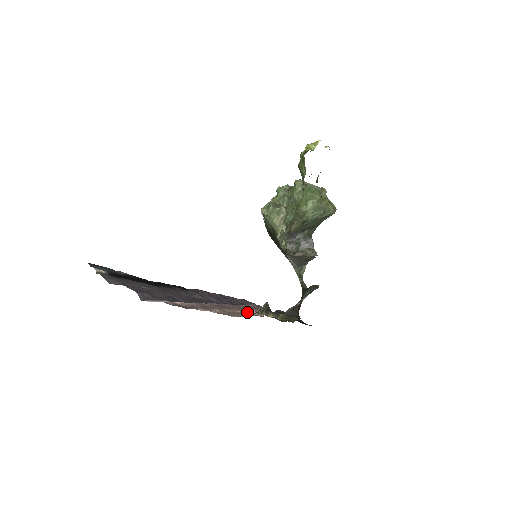
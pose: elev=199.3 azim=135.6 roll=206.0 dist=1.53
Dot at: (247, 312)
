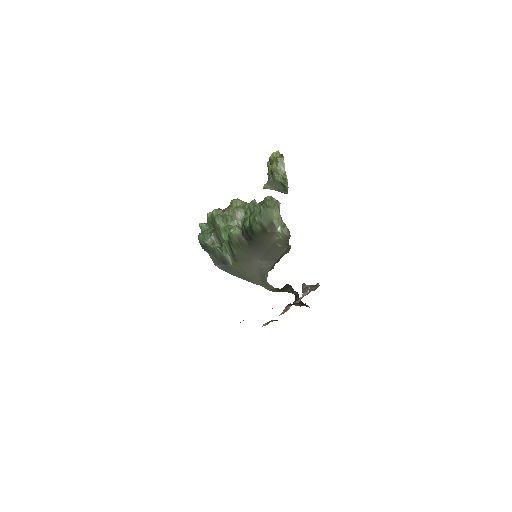
Dot at: occluded
